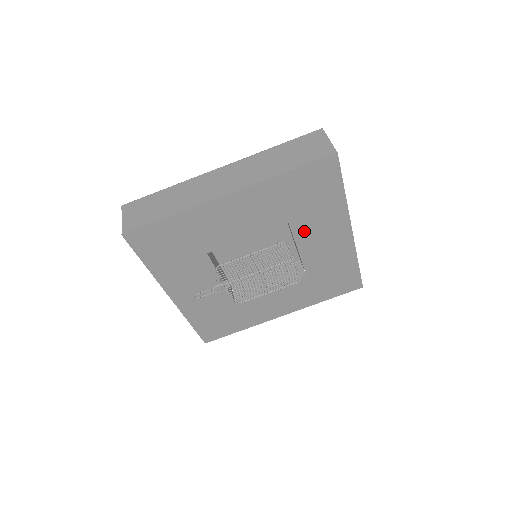
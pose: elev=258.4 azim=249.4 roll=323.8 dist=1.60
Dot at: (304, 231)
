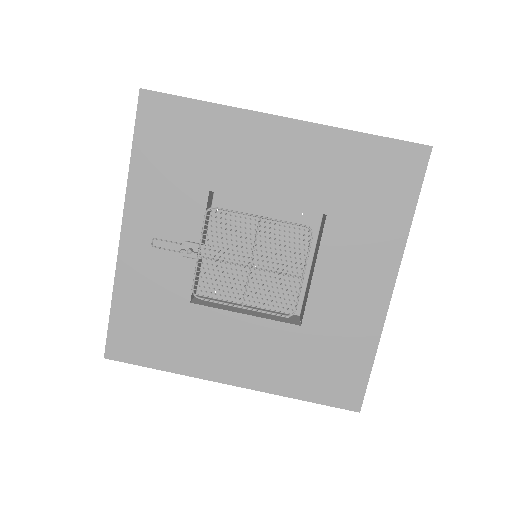
Dot at: (337, 243)
